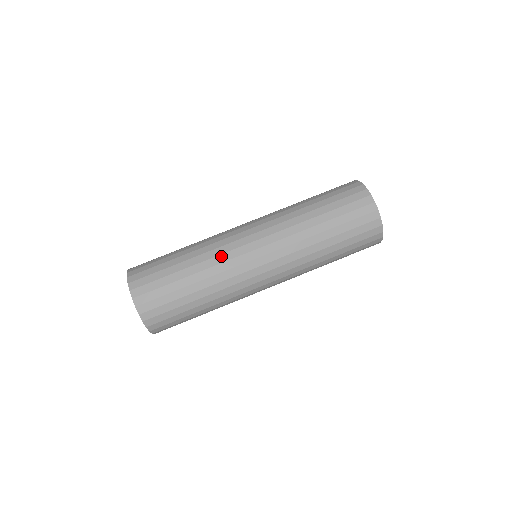
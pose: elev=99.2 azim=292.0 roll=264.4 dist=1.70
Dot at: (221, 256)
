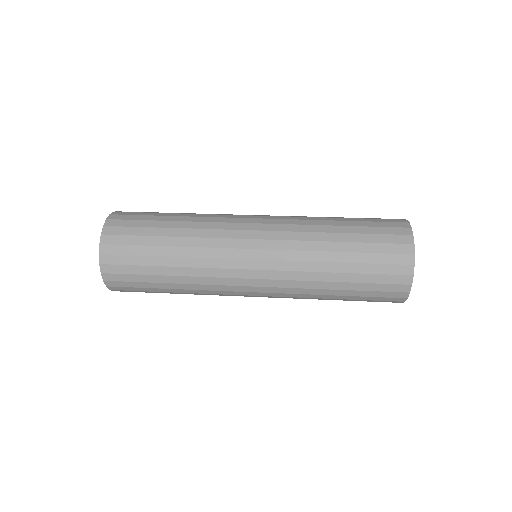
Dot at: (213, 231)
